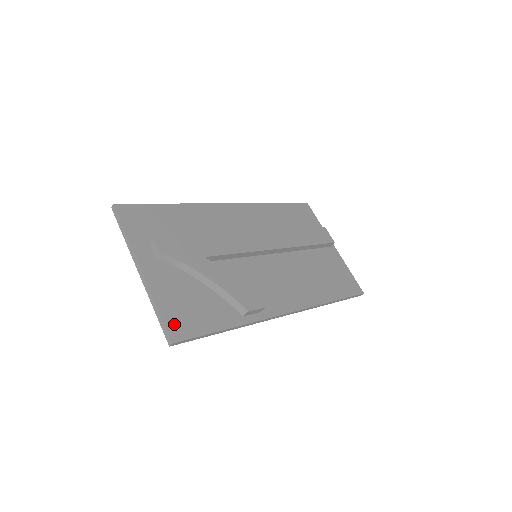
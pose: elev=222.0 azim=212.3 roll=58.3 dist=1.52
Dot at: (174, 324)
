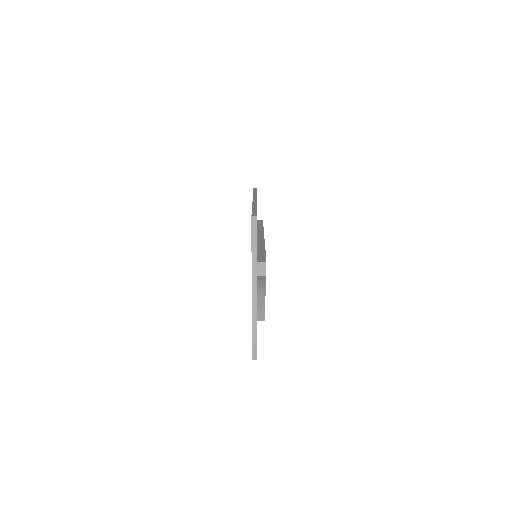
Dot at: occluded
